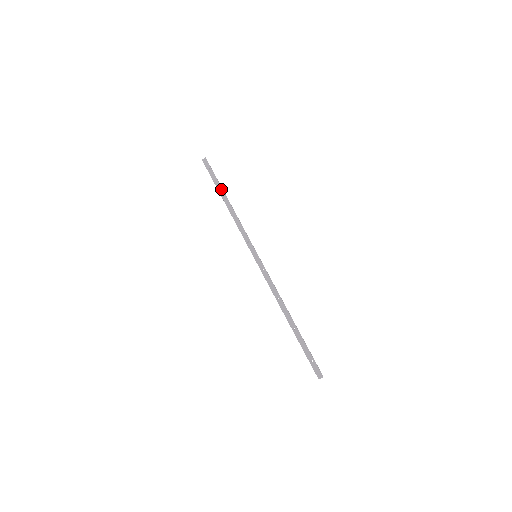
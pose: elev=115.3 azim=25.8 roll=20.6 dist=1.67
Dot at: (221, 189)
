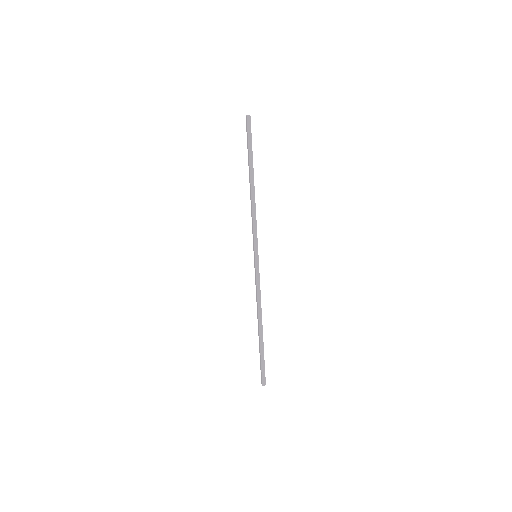
Dot at: (249, 166)
